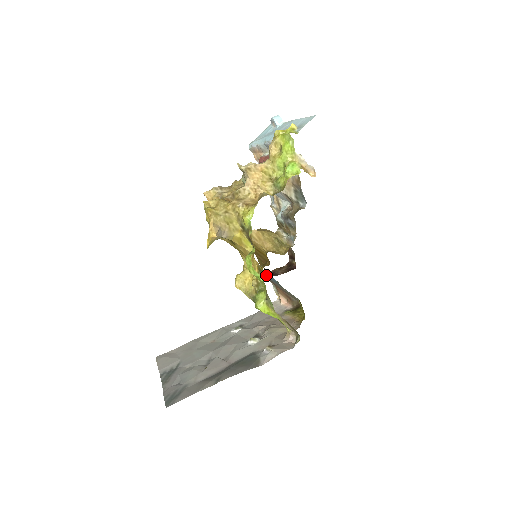
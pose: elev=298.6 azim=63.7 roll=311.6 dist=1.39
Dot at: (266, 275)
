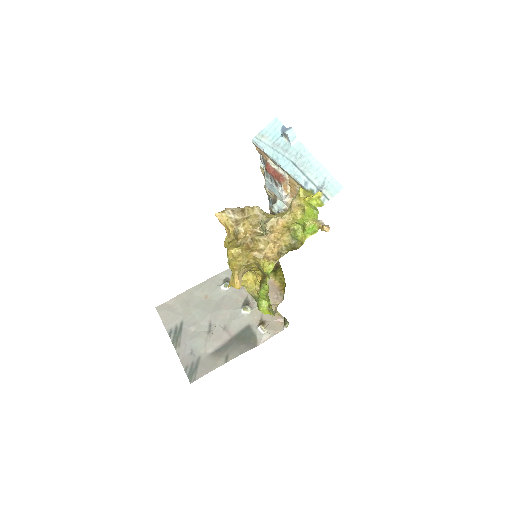
Dot at: occluded
